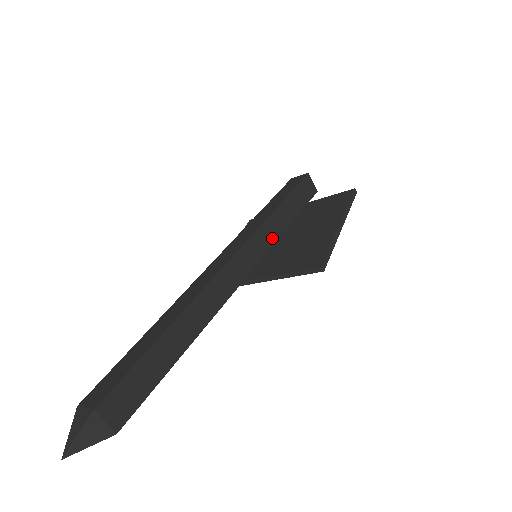
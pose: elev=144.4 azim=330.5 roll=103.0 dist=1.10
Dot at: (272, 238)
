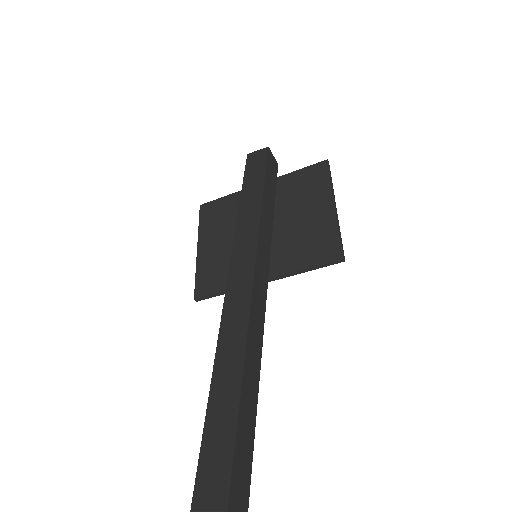
Dot at: (269, 233)
